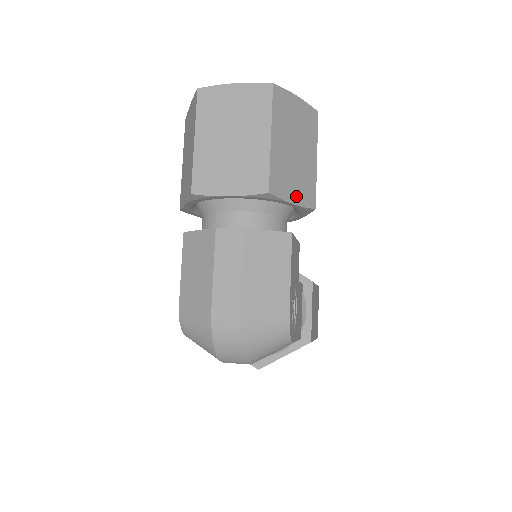
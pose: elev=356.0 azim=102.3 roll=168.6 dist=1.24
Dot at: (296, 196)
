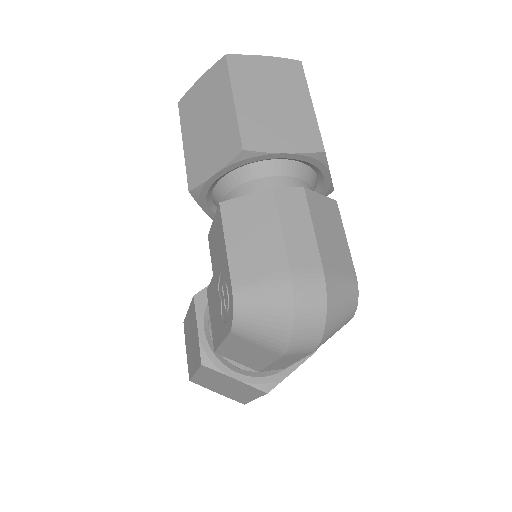
Dot at: occluded
